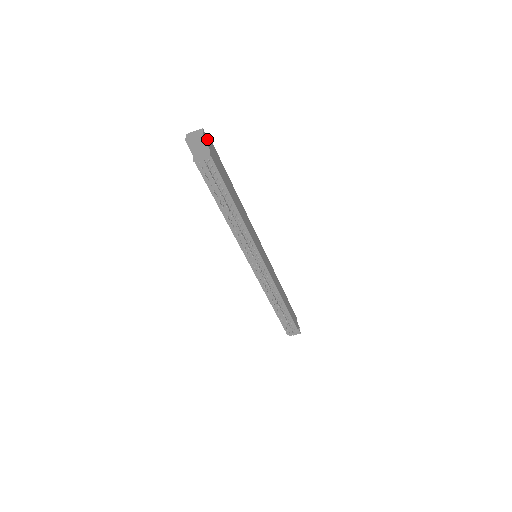
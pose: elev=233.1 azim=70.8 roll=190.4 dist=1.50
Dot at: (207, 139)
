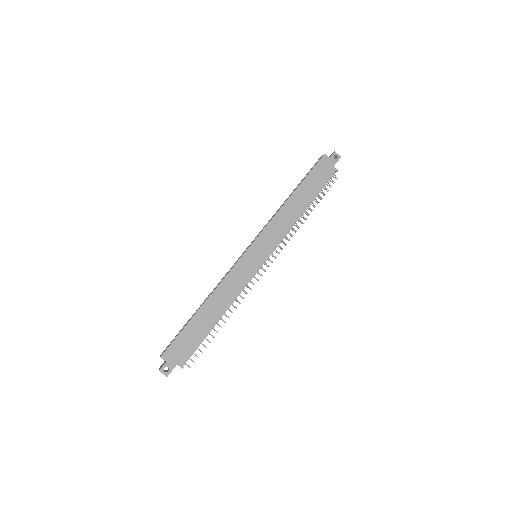
Dot at: (167, 365)
